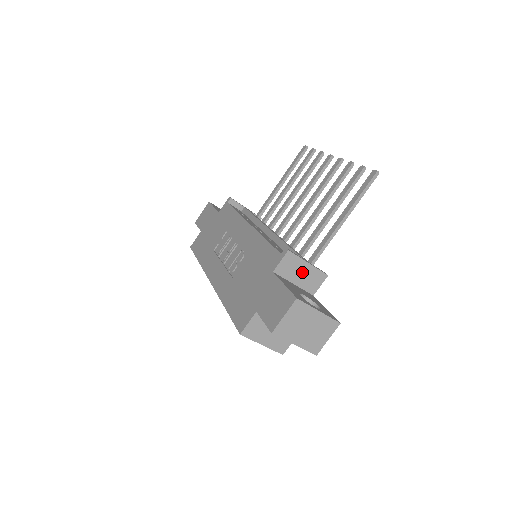
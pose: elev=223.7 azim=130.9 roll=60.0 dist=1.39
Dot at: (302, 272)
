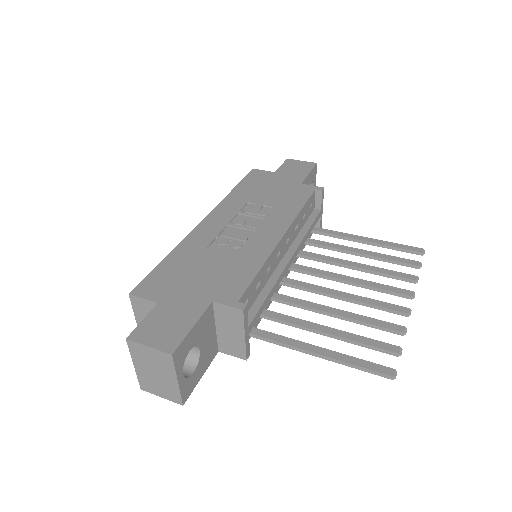
Dot at: (232, 332)
